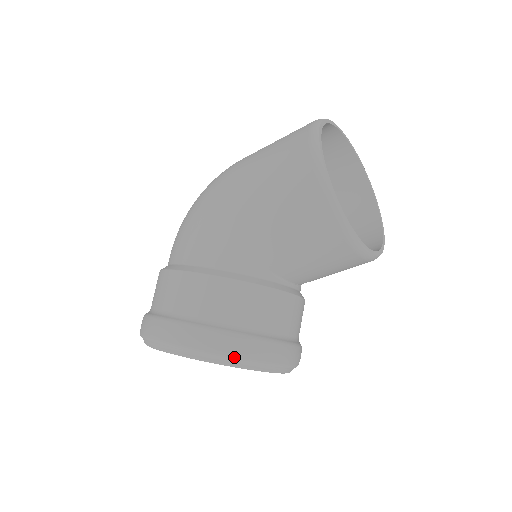
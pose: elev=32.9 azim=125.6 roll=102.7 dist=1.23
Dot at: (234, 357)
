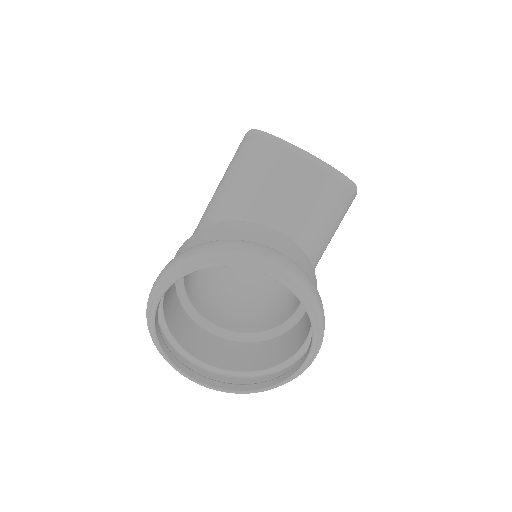
Dot at: (210, 252)
